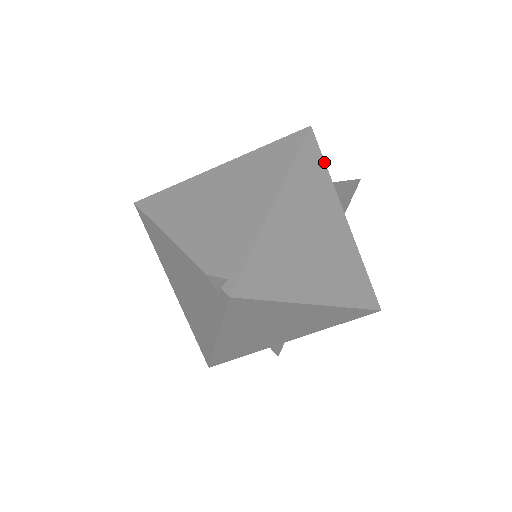
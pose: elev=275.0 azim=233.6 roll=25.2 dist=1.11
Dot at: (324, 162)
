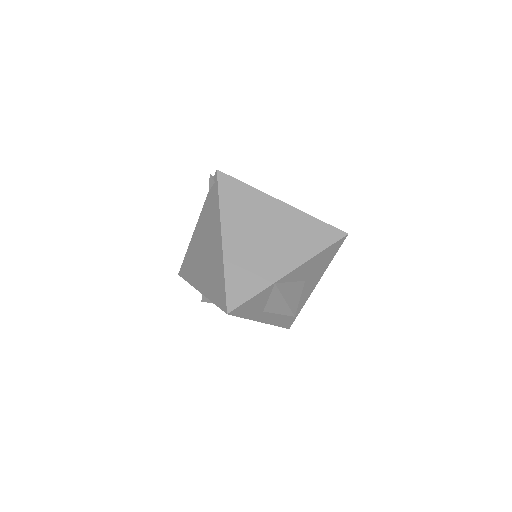
Dot at: occluded
